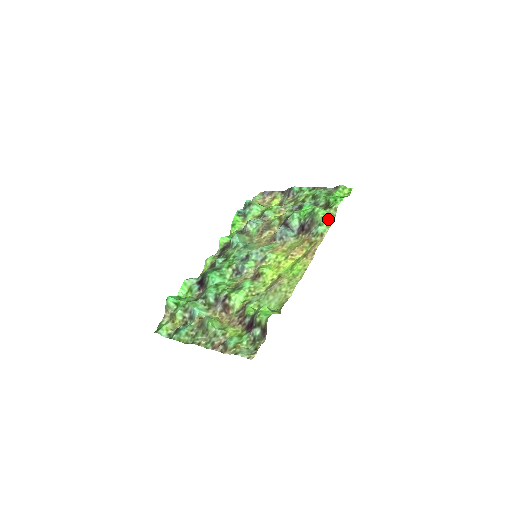
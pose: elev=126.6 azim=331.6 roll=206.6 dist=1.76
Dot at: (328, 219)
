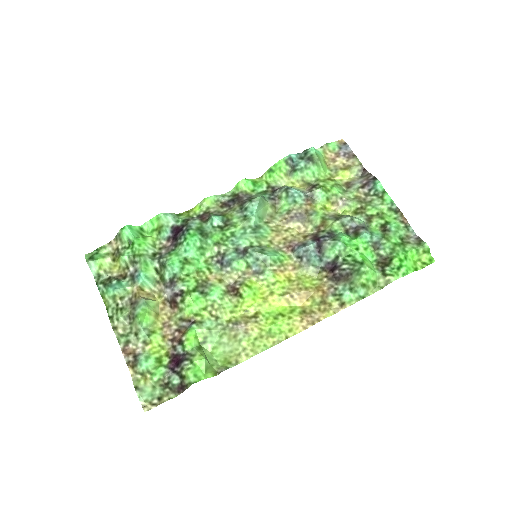
Dot at: (367, 289)
